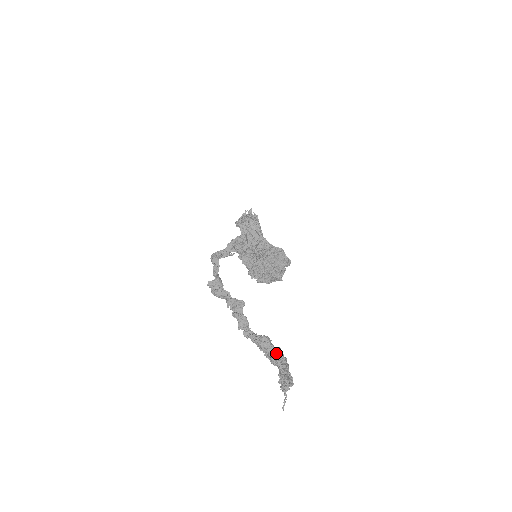
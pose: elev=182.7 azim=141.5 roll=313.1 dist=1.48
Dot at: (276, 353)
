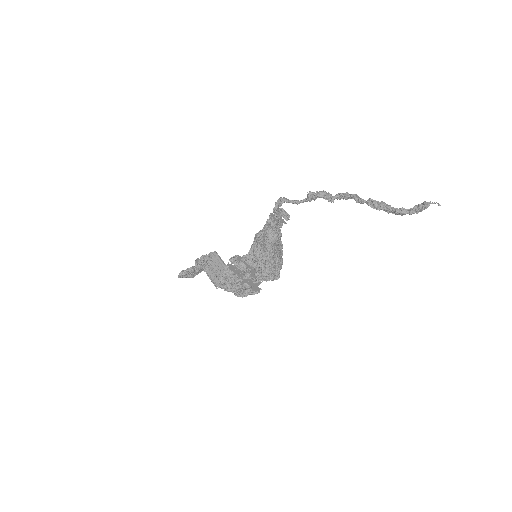
Dot at: occluded
